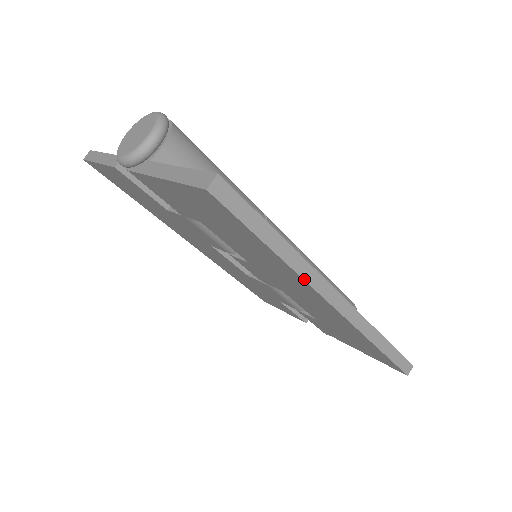
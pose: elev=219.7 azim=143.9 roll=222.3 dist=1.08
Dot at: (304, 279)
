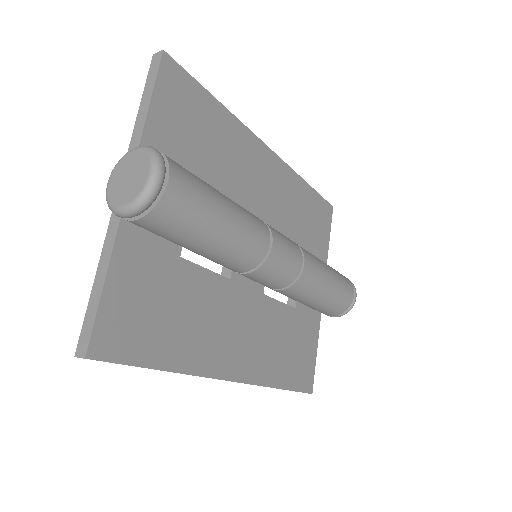
Dot at: occluded
